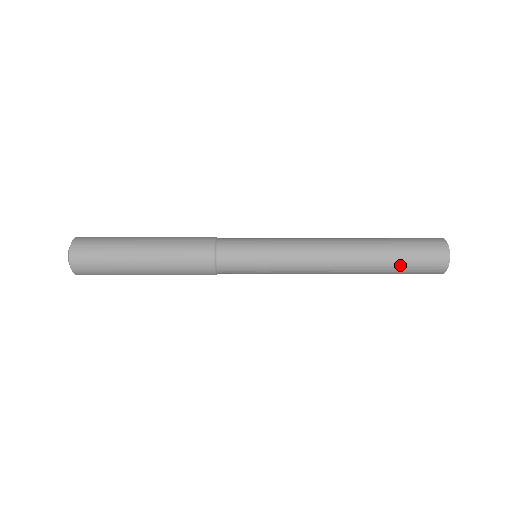
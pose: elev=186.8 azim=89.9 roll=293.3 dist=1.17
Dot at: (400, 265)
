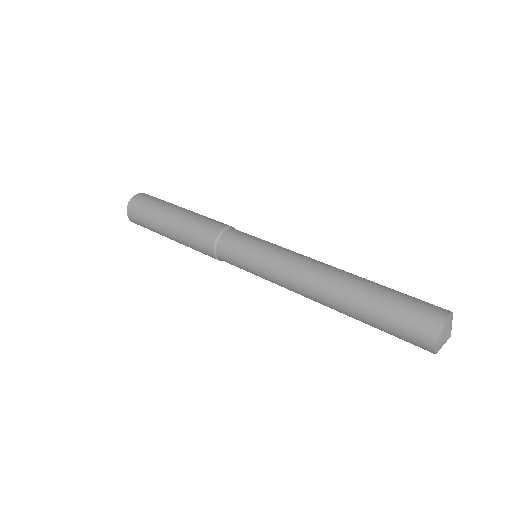
Dot at: (379, 317)
